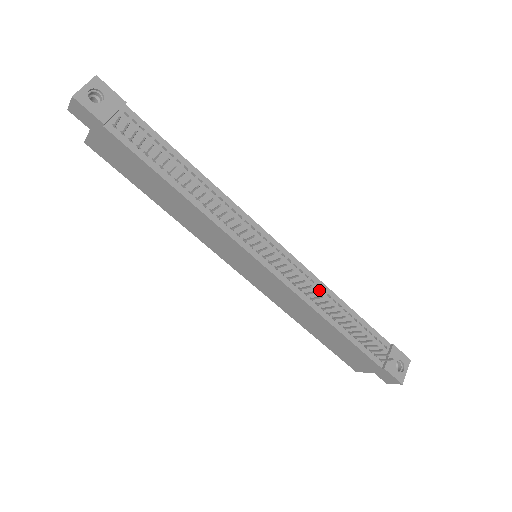
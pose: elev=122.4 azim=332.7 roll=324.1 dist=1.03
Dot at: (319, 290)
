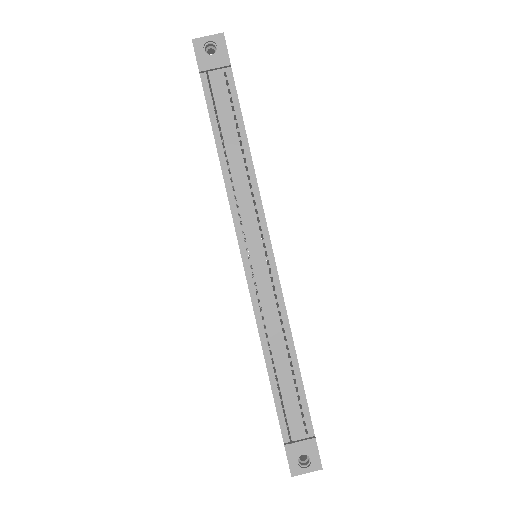
Dot at: (280, 326)
